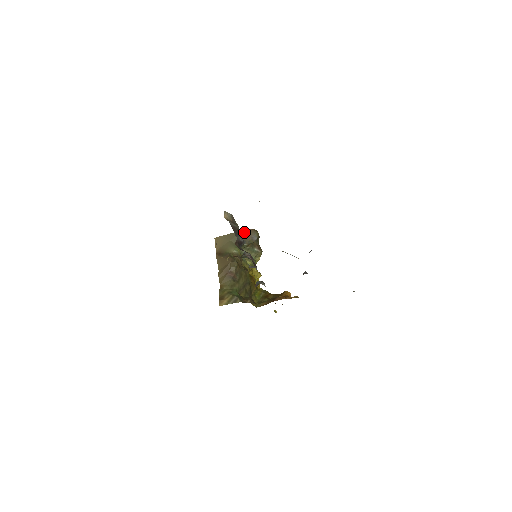
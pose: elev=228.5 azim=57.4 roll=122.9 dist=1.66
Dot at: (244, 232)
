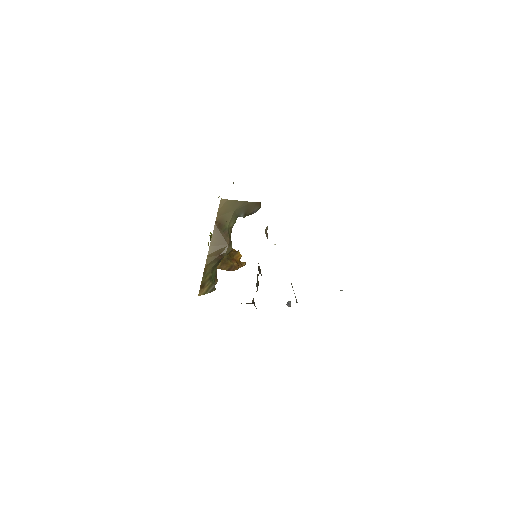
Dot at: (251, 204)
